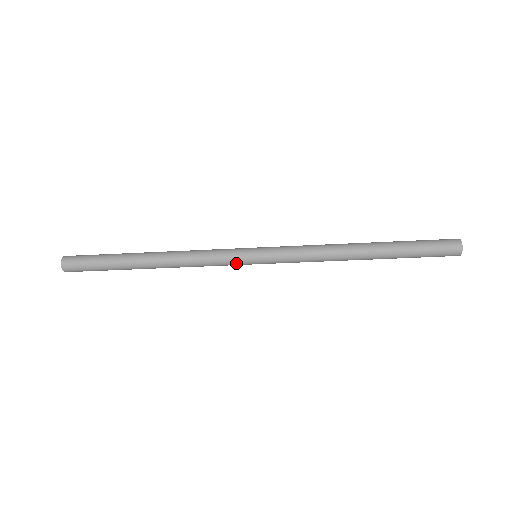
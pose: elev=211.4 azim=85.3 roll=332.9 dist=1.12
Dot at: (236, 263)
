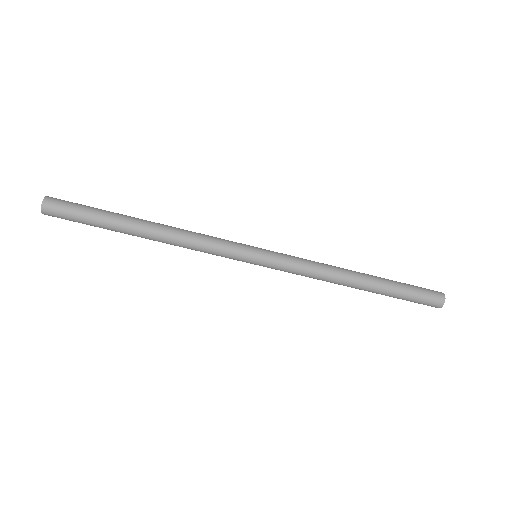
Dot at: (236, 256)
